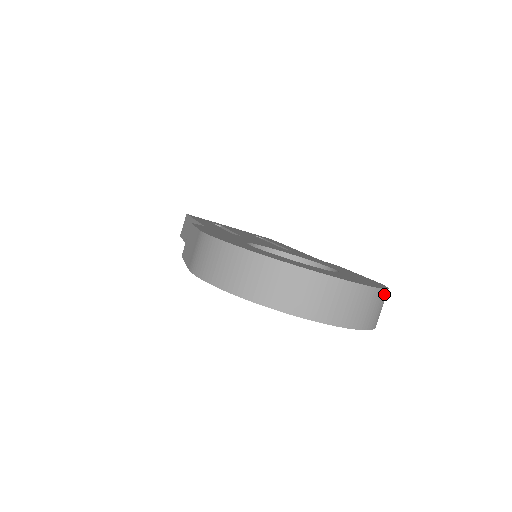
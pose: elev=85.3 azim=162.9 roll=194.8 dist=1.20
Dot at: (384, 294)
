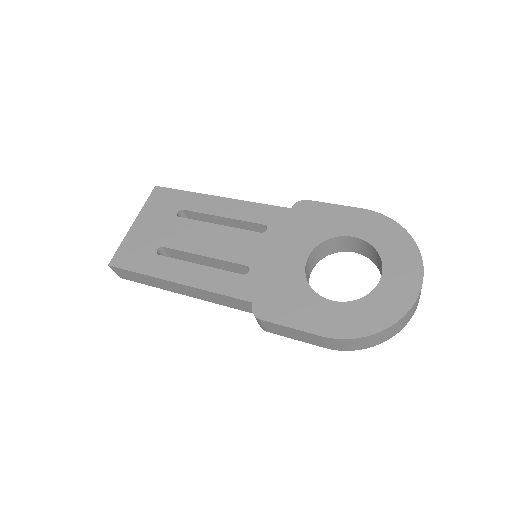
Dot at: (408, 236)
